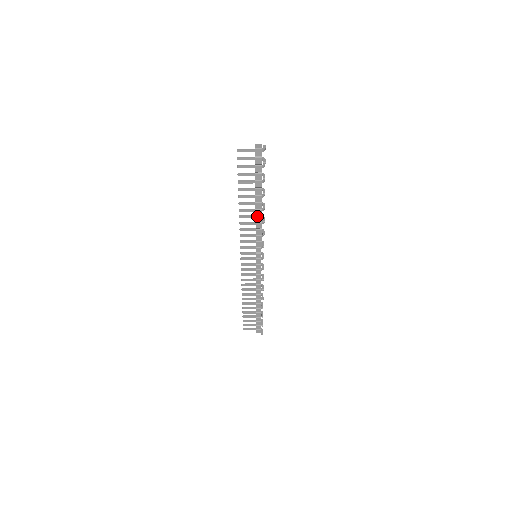
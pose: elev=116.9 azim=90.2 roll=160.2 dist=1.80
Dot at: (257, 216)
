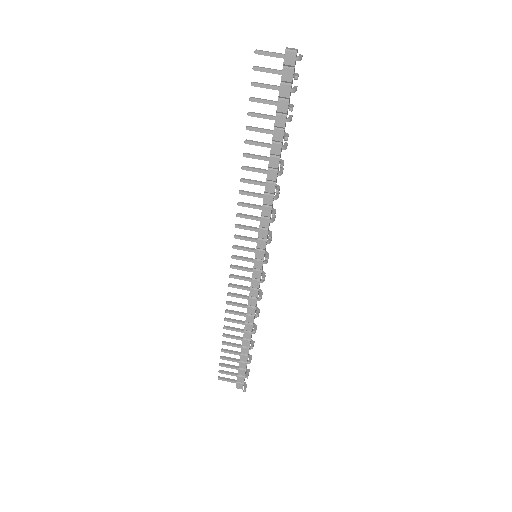
Dot at: (268, 181)
